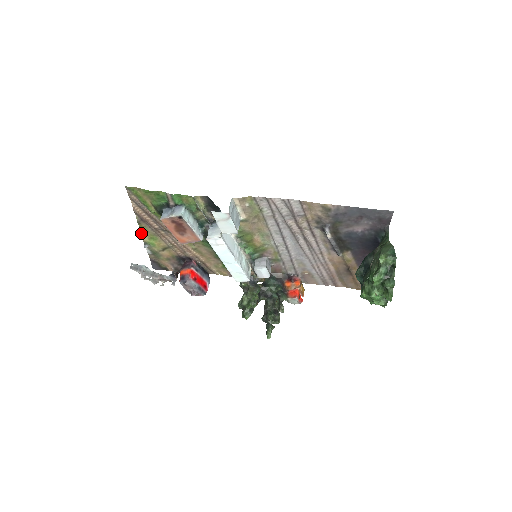
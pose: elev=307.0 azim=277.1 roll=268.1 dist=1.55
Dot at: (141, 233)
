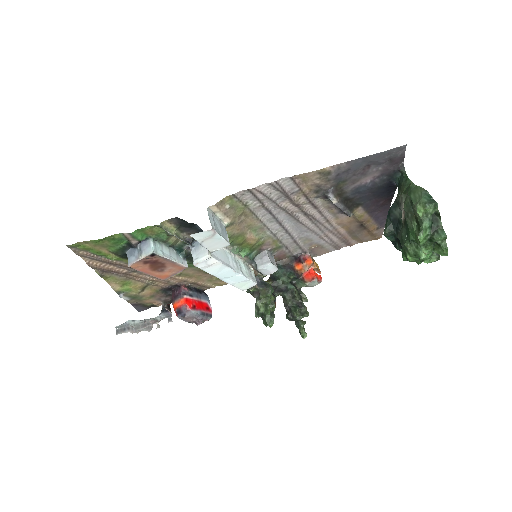
Dot at: occluded
